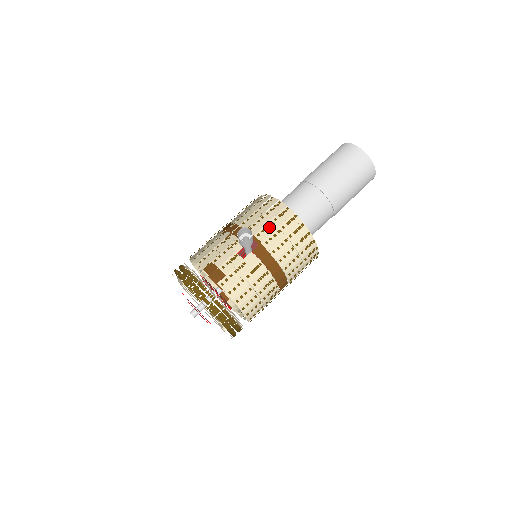
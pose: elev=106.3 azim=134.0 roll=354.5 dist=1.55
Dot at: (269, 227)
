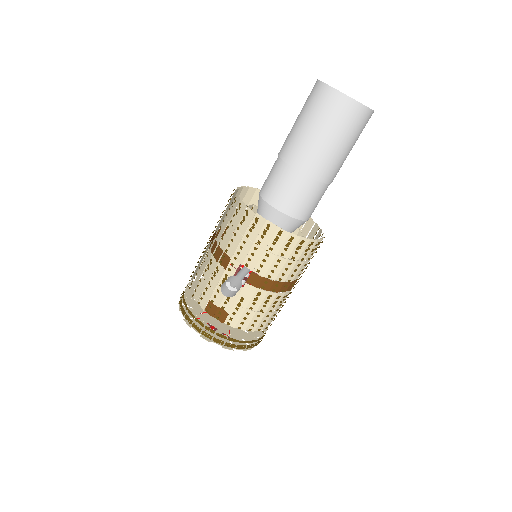
Dot at: (255, 251)
